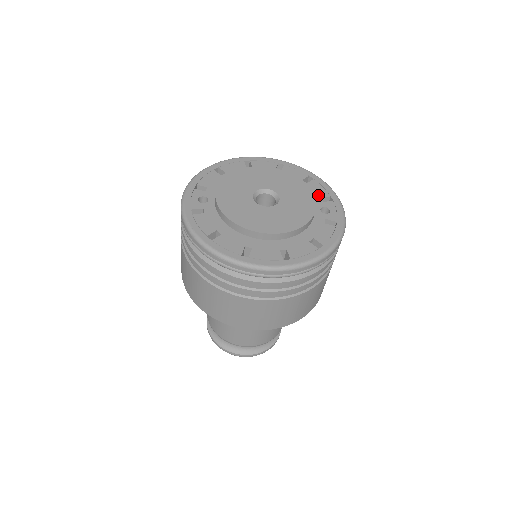
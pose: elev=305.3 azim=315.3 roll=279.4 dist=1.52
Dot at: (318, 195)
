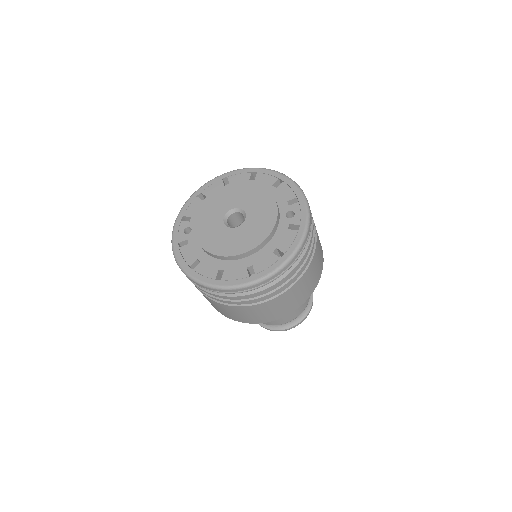
Dot at: (285, 199)
